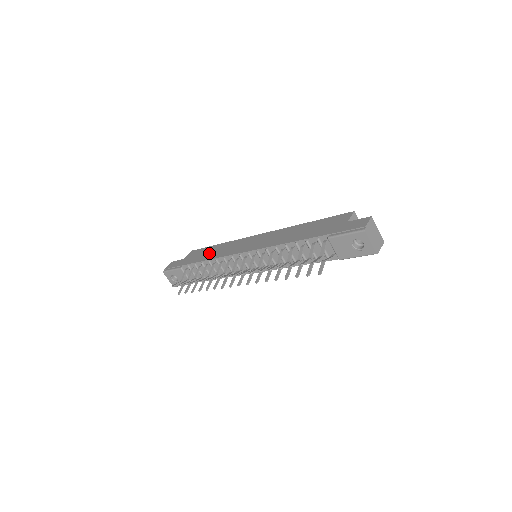
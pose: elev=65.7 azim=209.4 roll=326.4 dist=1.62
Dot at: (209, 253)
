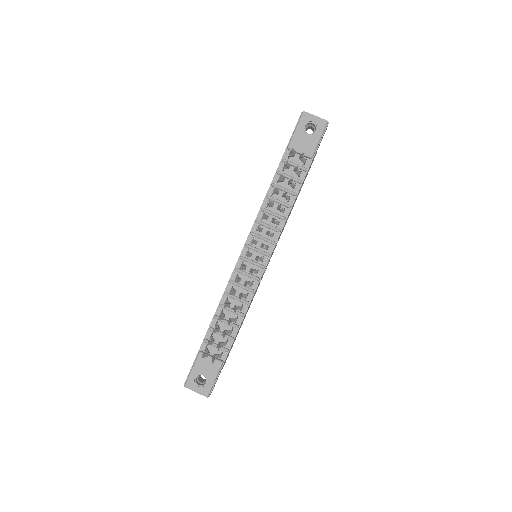
Dot at: occluded
